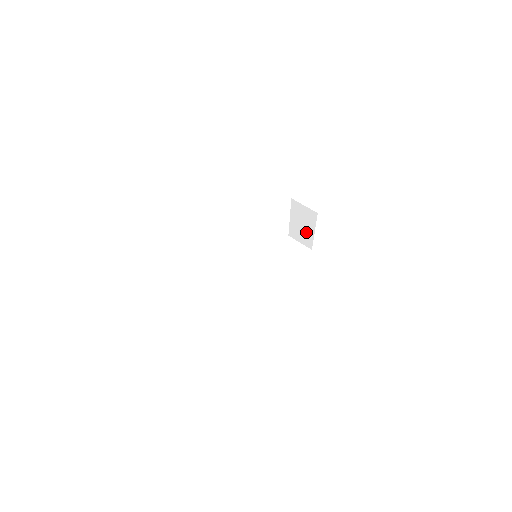
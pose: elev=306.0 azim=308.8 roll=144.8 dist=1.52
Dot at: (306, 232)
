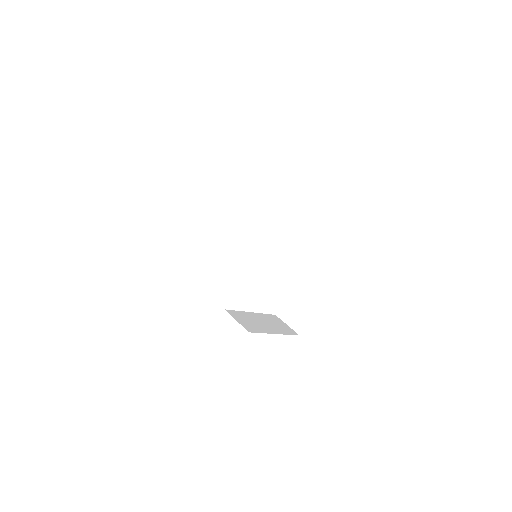
Dot at: (305, 305)
